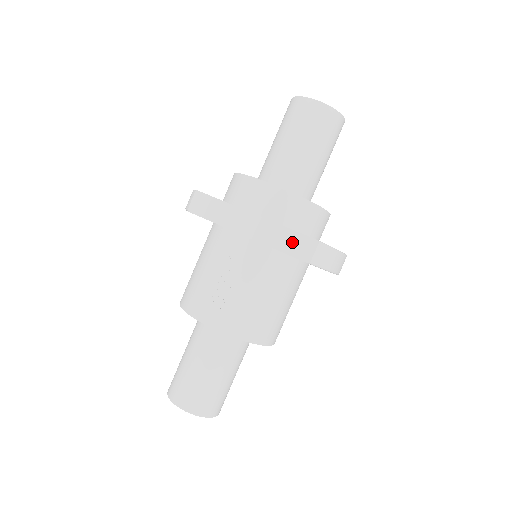
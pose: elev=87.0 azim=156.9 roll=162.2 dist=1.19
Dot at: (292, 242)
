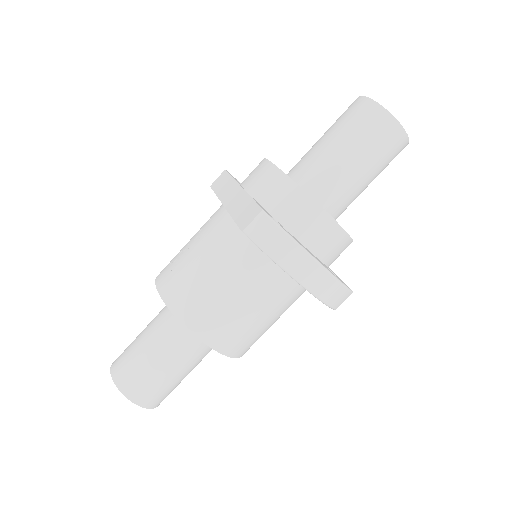
Dot at: (245, 210)
